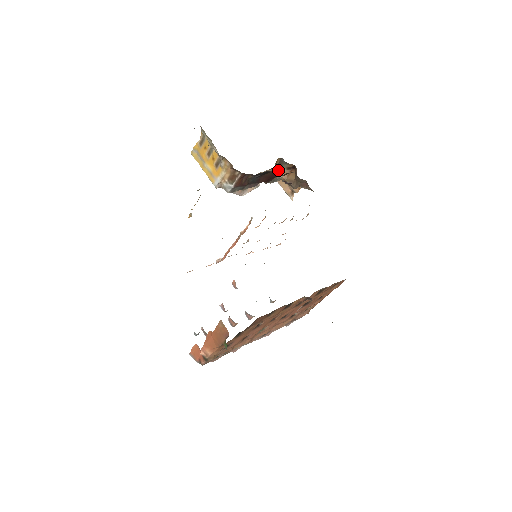
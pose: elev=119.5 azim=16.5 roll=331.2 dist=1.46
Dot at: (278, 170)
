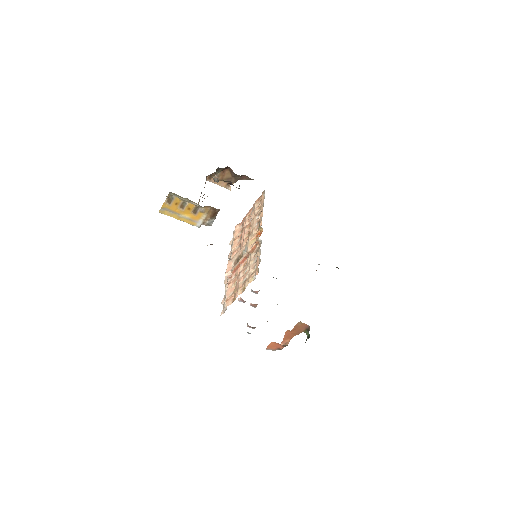
Dot at: occluded
